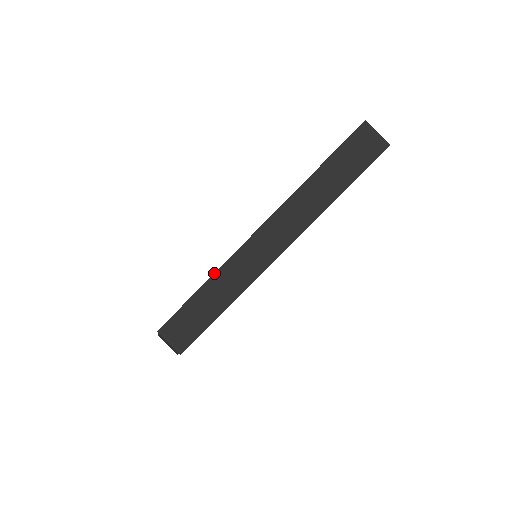
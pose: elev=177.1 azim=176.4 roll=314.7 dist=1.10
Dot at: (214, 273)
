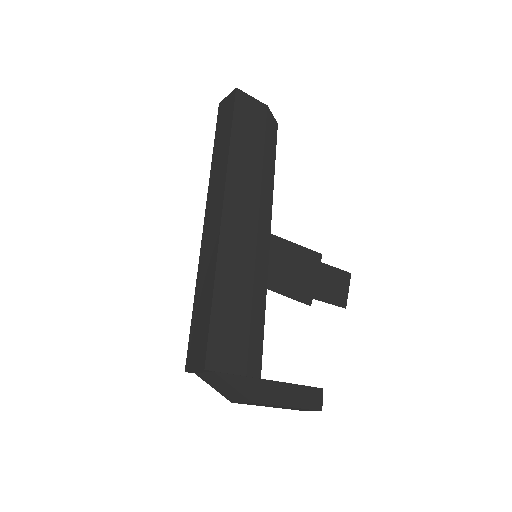
Dot at: (196, 281)
